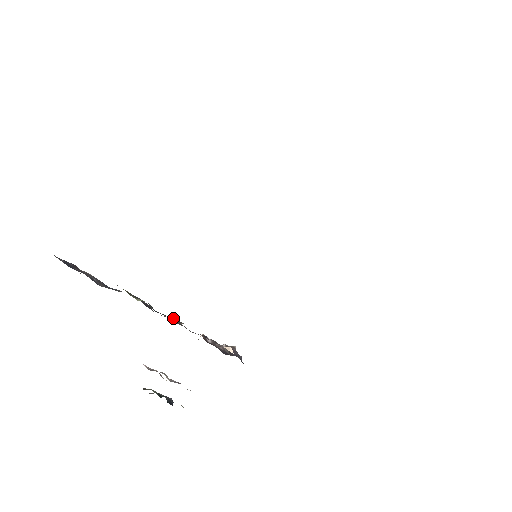
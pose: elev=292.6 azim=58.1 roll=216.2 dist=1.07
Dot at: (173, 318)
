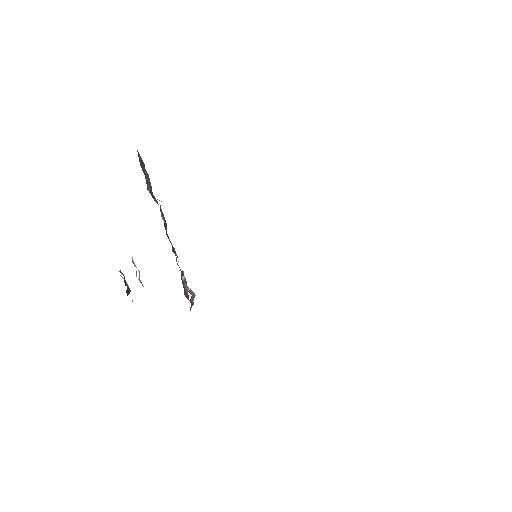
Dot at: (173, 247)
